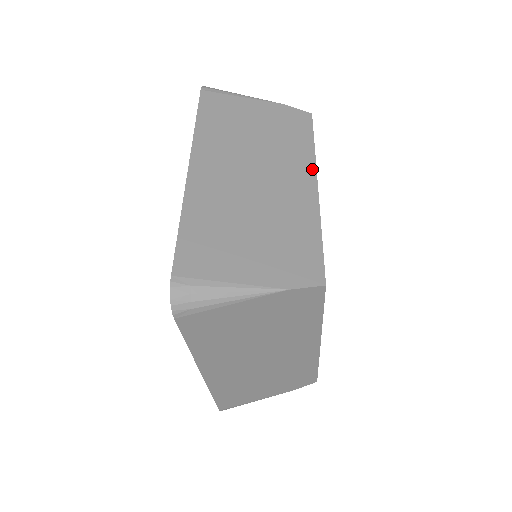
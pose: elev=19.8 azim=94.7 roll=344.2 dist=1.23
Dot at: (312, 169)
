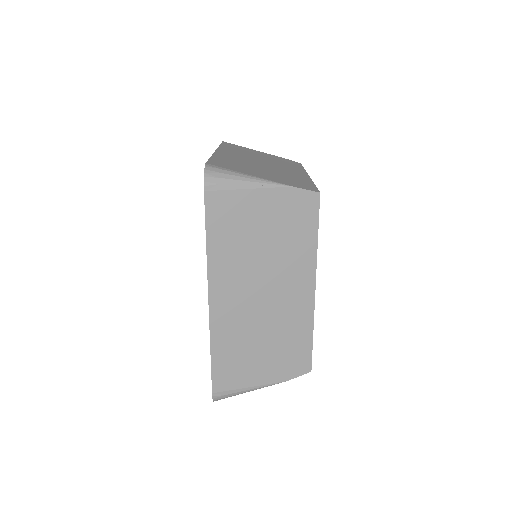
Dot at: (312, 271)
